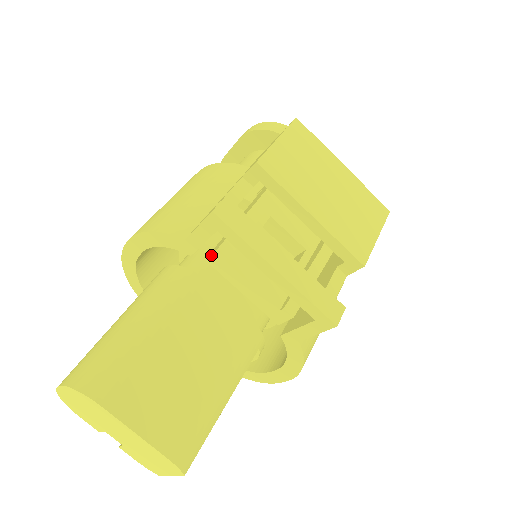
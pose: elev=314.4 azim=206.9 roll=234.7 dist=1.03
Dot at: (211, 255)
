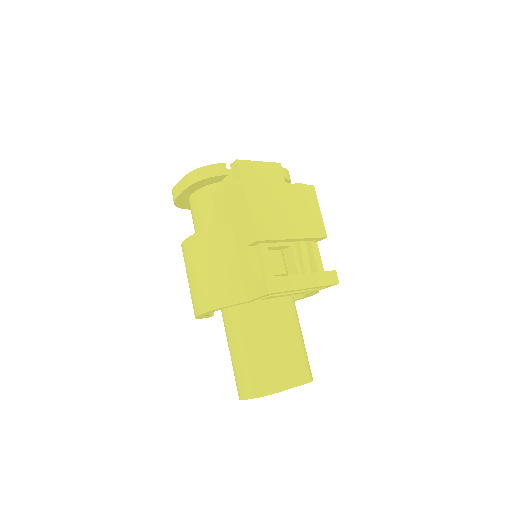
Dot at: (265, 298)
